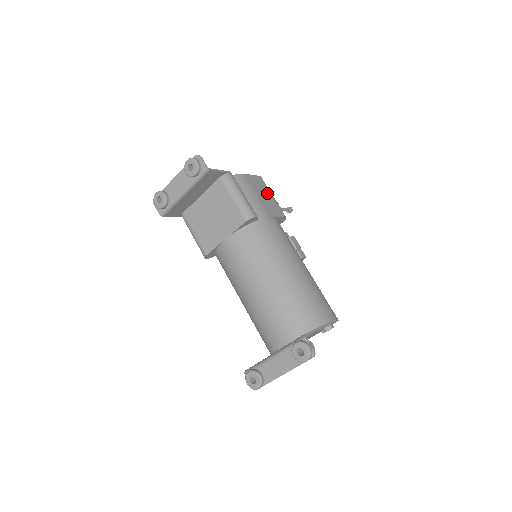
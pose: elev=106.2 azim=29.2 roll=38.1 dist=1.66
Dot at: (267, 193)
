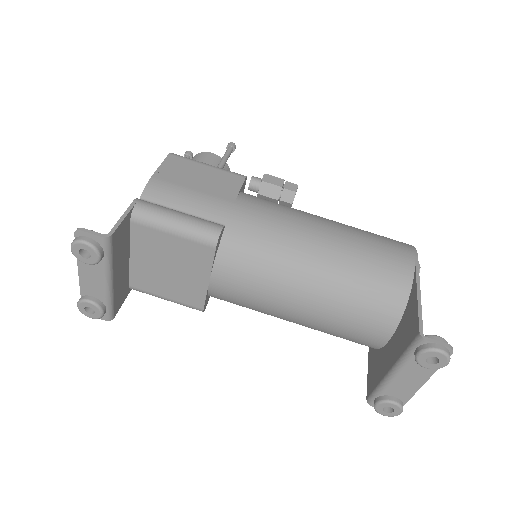
Dot at: (198, 170)
